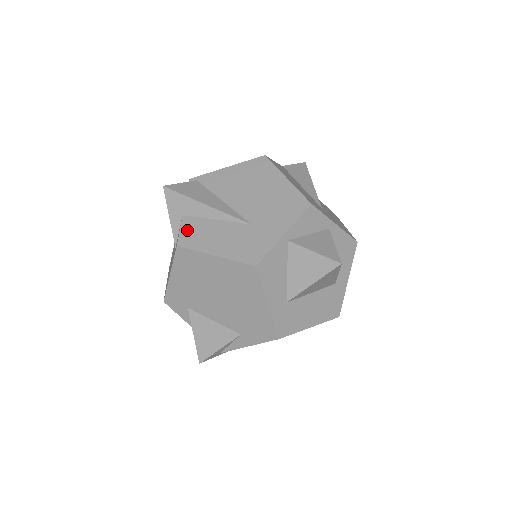
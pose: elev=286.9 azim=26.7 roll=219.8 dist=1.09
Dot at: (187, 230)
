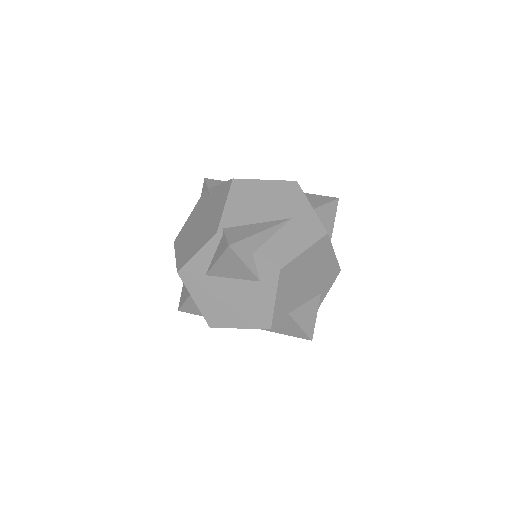
Dot at: (270, 257)
